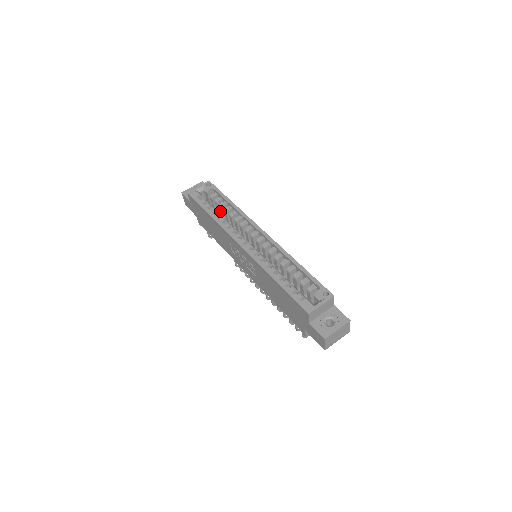
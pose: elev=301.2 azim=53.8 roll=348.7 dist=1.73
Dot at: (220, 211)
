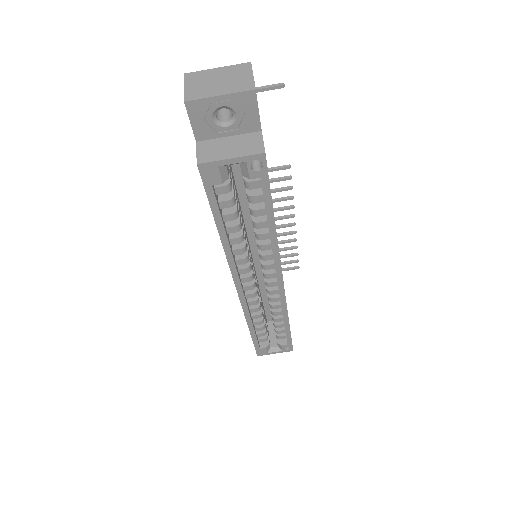
Dot at: occluded
